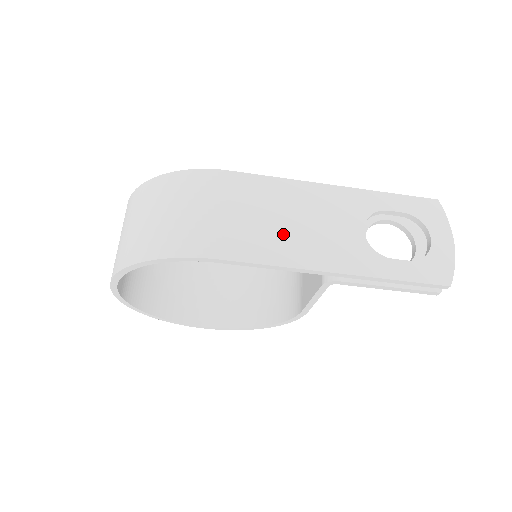
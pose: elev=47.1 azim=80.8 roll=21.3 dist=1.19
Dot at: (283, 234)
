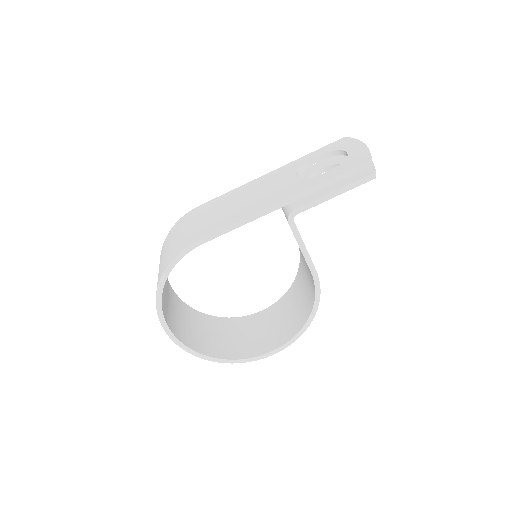
Dot at: (241, 207)
